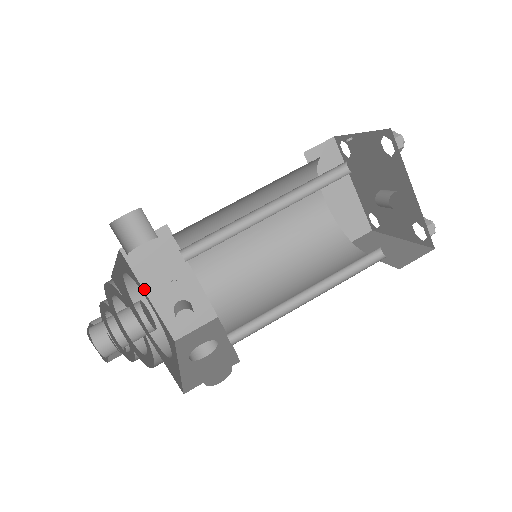
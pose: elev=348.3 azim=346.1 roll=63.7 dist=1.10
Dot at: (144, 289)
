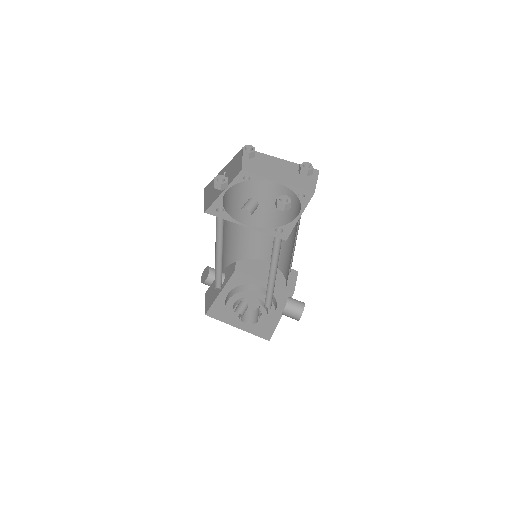
Dot at: (259, 279)
